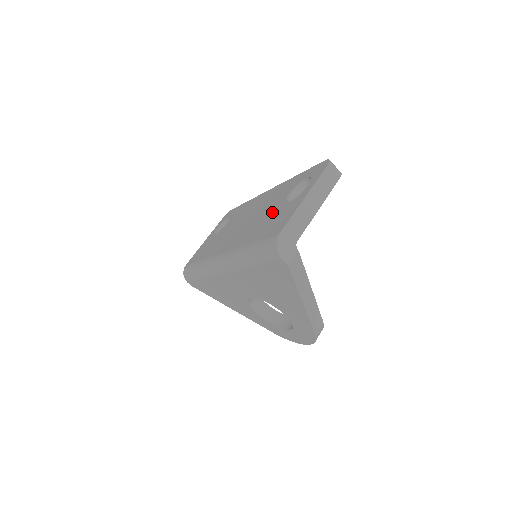
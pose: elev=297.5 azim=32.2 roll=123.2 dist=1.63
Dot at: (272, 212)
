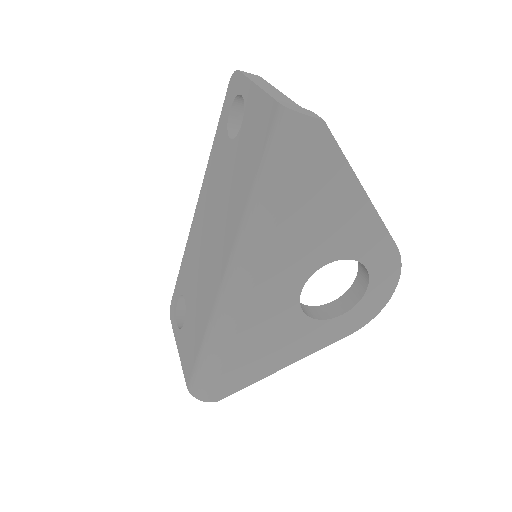
Dot at: (233, 163)
